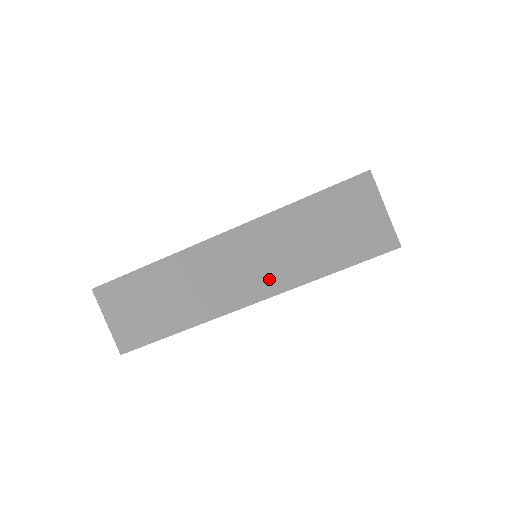
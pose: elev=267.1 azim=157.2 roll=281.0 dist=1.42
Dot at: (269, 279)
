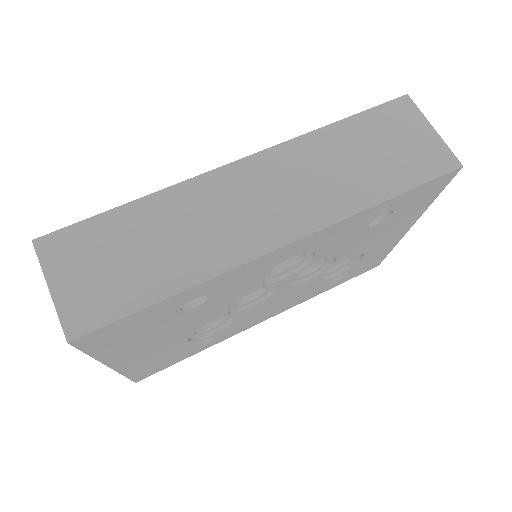
Dot at: (309, 210)
